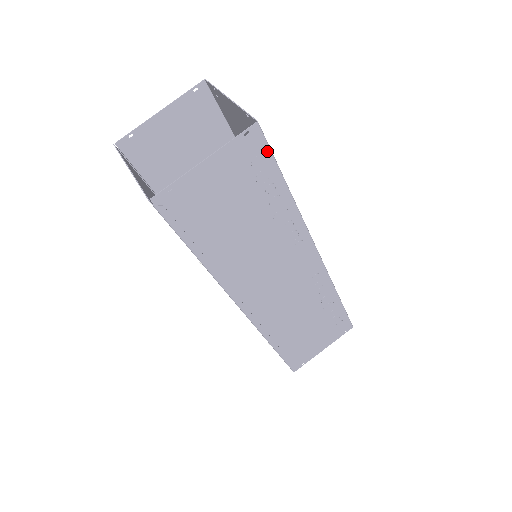
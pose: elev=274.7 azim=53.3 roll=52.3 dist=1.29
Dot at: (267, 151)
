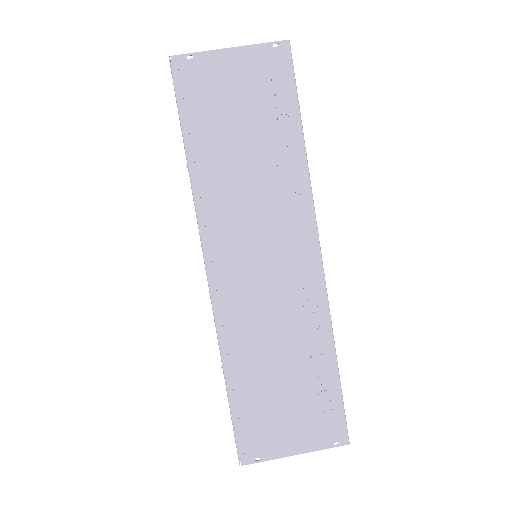
Dot at: (291, 74)
